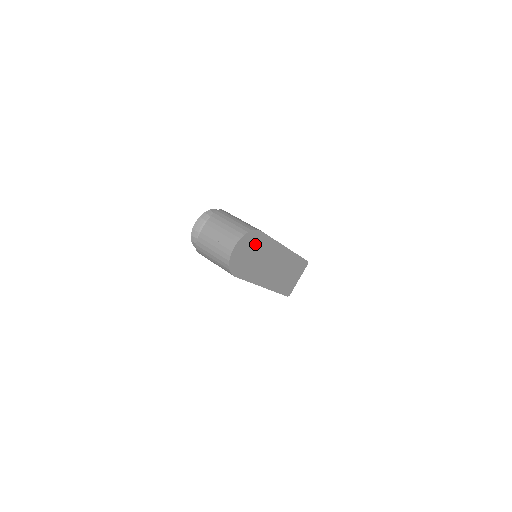
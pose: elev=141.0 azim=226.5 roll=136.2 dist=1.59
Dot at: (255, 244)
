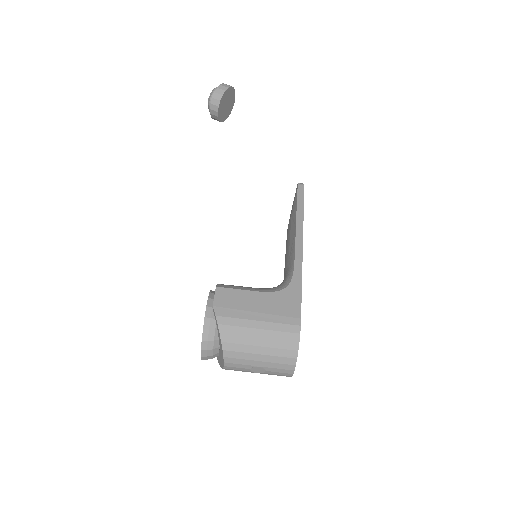
Dot at: occluded
